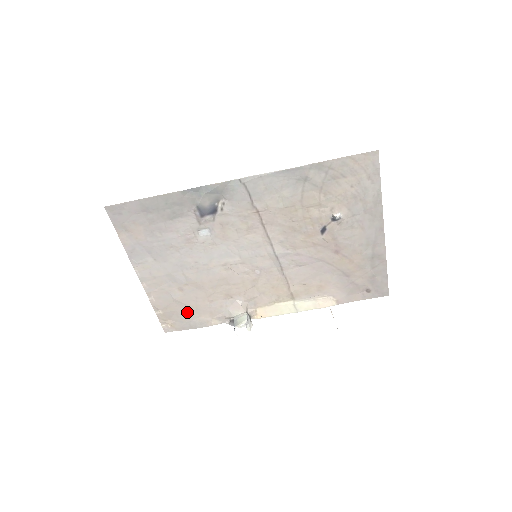
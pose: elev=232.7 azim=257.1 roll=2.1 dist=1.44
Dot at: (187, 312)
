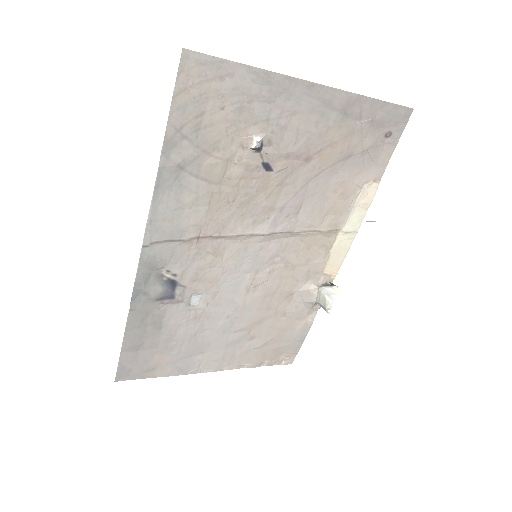
Dot at: (282, 339)
